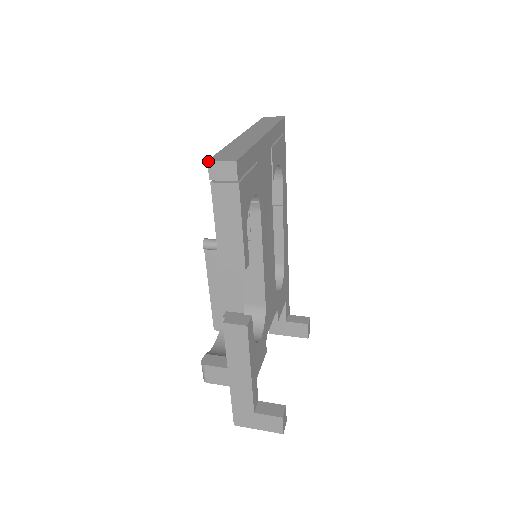
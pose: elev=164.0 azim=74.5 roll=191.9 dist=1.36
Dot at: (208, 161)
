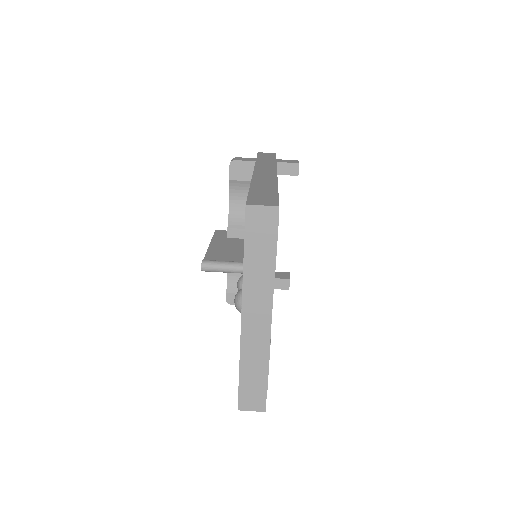
Dot at: occluded
